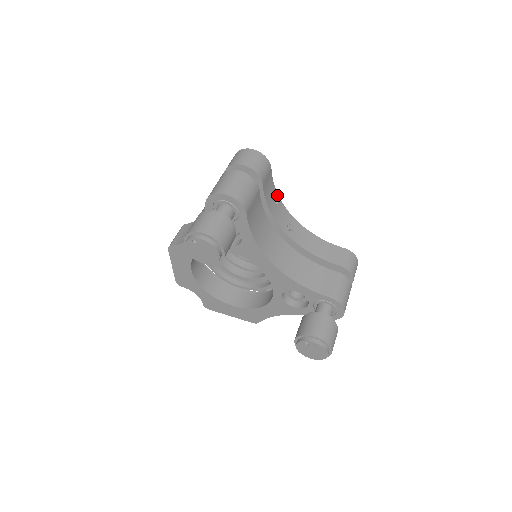
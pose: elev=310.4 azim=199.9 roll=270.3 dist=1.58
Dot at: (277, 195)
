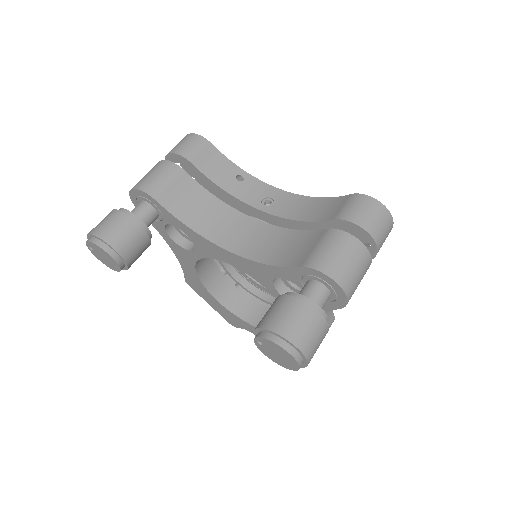
Dot at: (241, 171)
